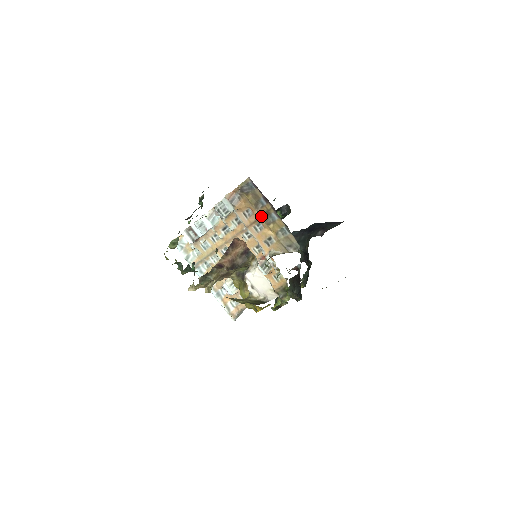
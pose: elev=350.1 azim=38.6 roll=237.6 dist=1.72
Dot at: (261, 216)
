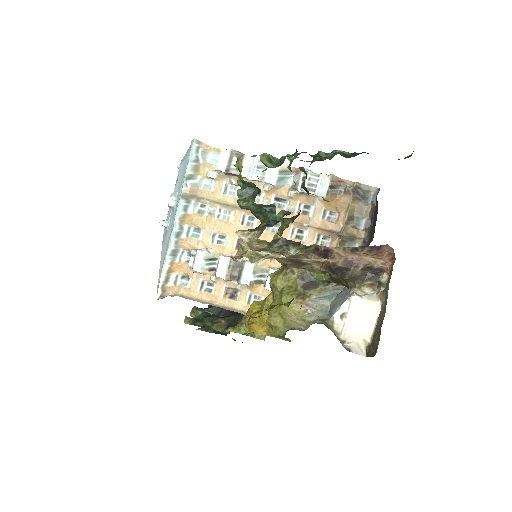
Dot at: (343, 234)
